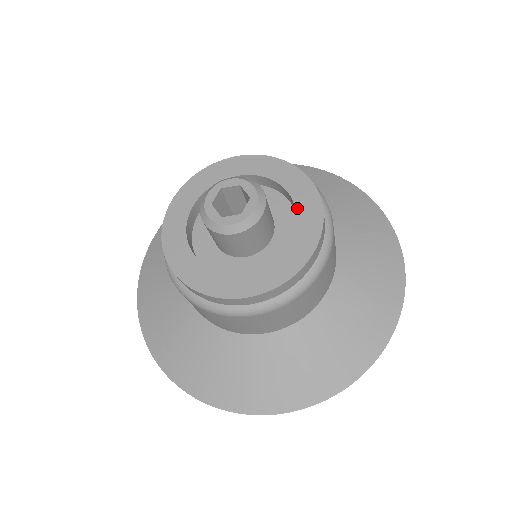
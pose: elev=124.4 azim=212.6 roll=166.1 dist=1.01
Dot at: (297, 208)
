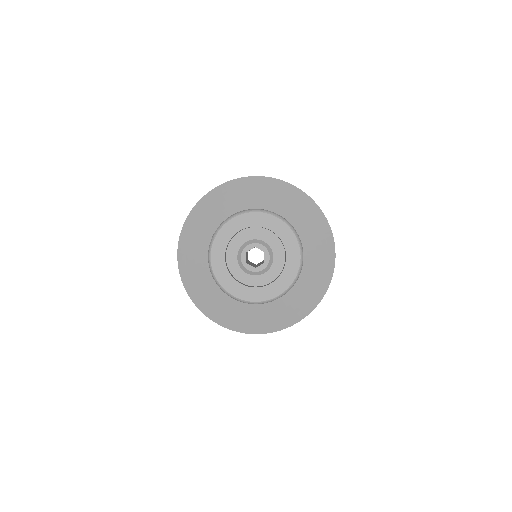
Dot at: (281, 239)
